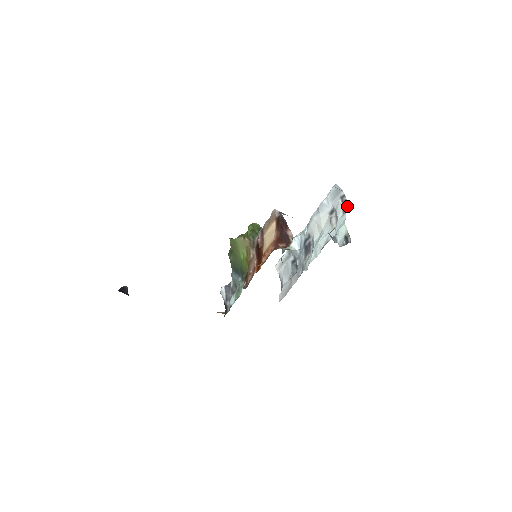
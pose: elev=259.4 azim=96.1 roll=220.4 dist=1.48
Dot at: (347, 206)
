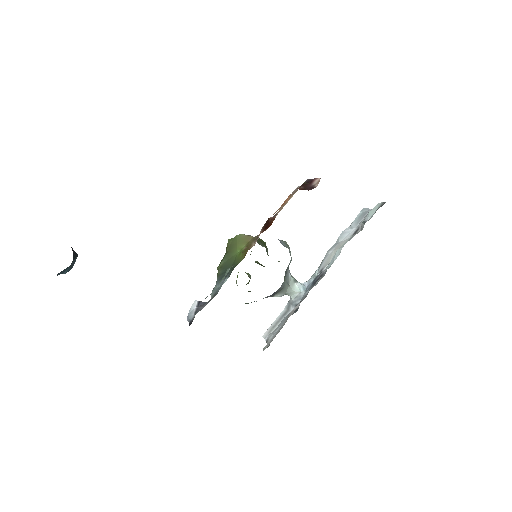
Dot at: occluded
